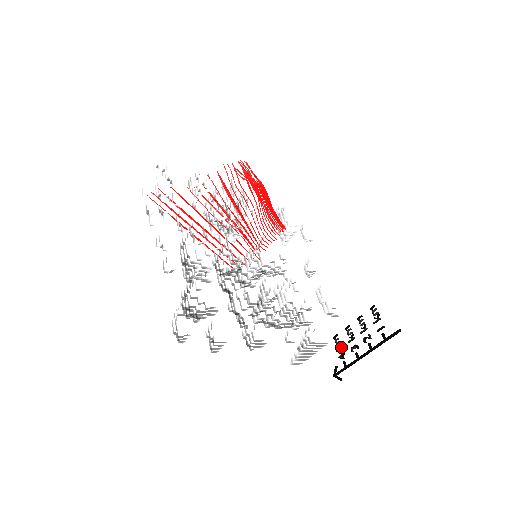
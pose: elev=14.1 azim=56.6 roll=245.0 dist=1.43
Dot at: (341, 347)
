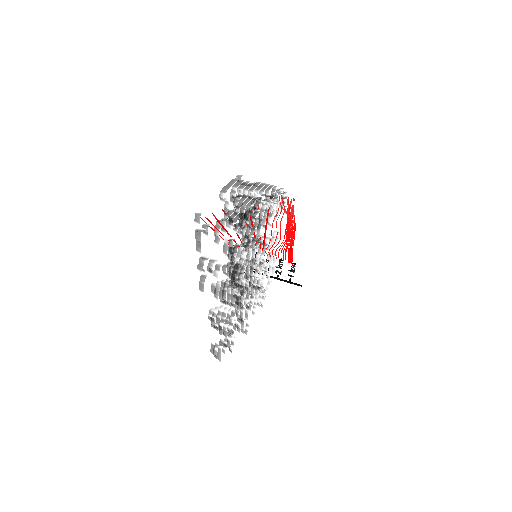
Dot at: occluded
